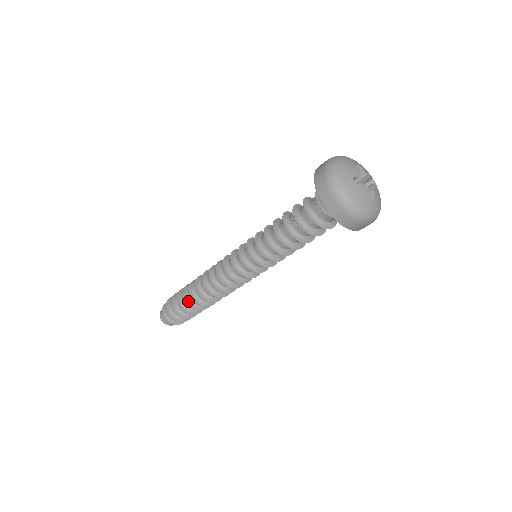
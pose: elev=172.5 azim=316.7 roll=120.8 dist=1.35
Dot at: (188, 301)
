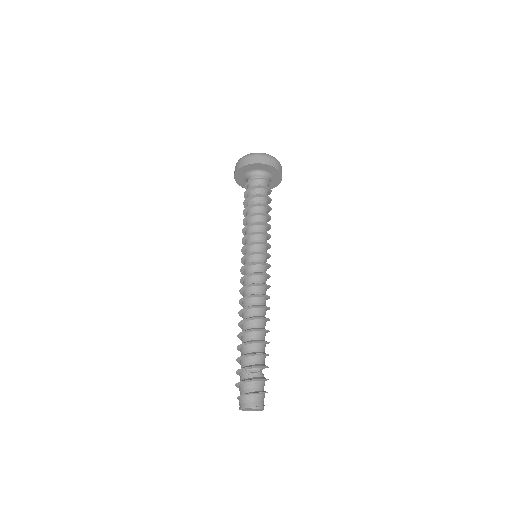
Dot at: (248, 342)
